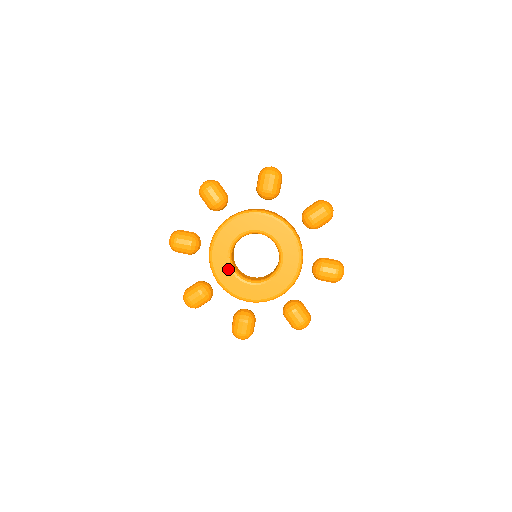
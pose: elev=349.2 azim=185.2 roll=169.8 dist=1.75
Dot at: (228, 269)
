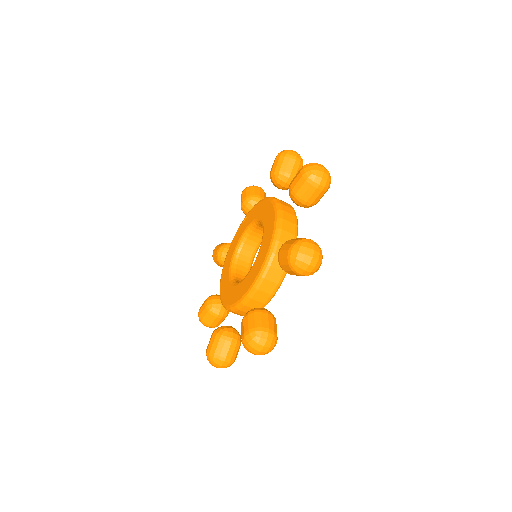
Dot at: (230, 287)
